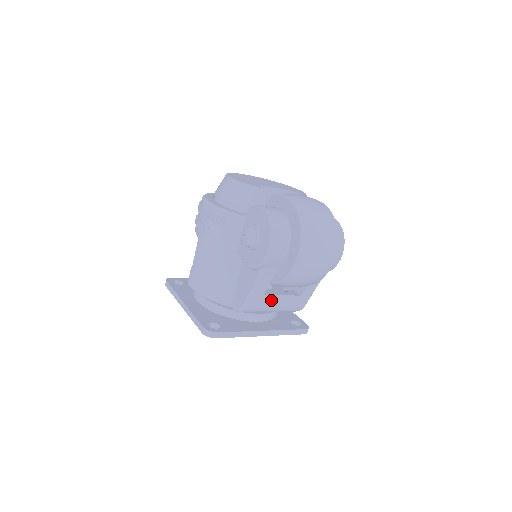
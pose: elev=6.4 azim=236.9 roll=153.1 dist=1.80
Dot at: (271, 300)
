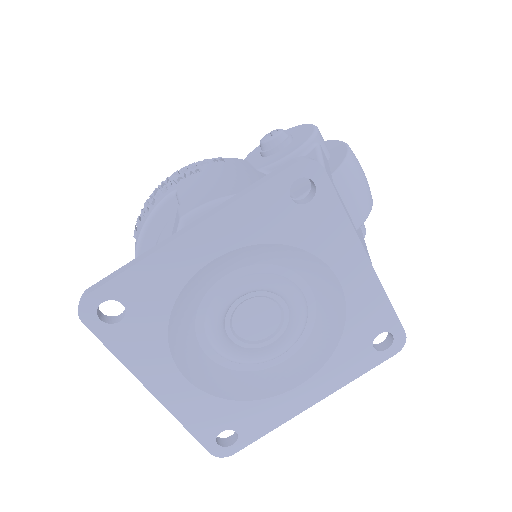
Dot at: occluded
